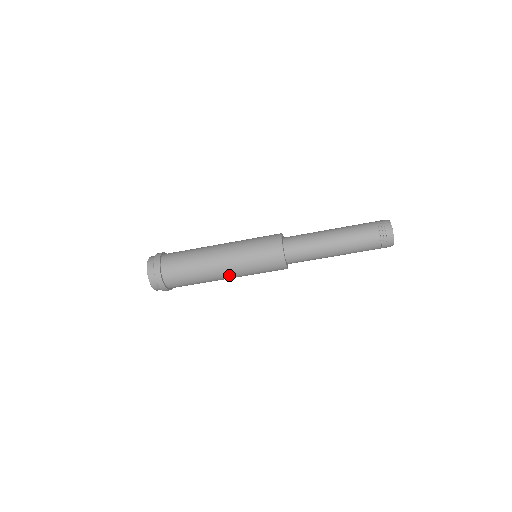
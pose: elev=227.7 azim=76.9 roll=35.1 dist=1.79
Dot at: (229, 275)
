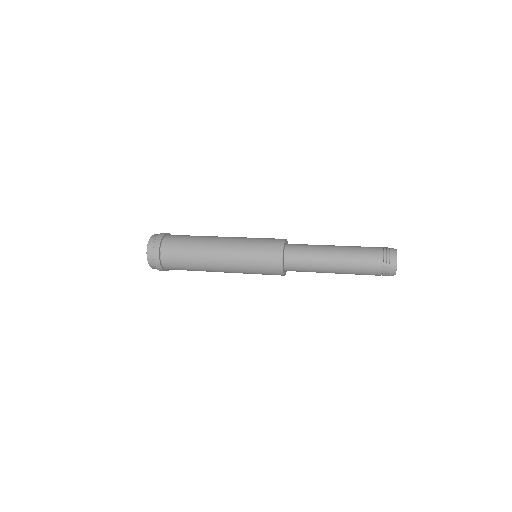
Dot at: occluded
